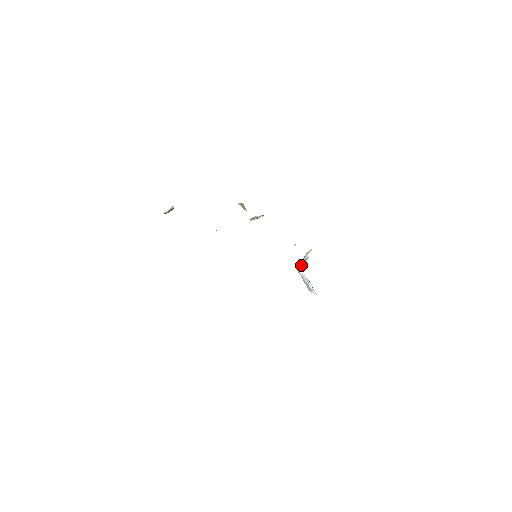
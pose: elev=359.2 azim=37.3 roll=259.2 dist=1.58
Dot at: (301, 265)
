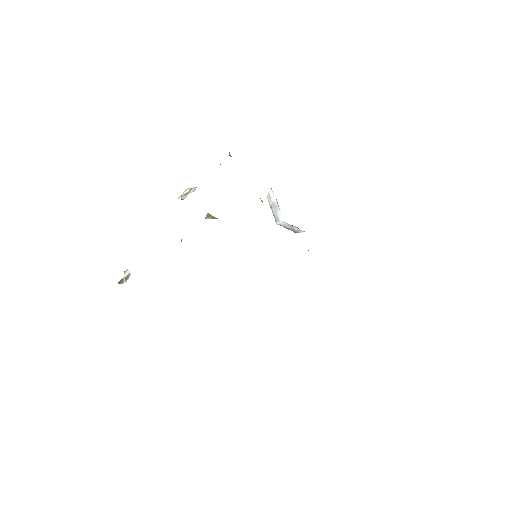
Dot at: (276, 216)
